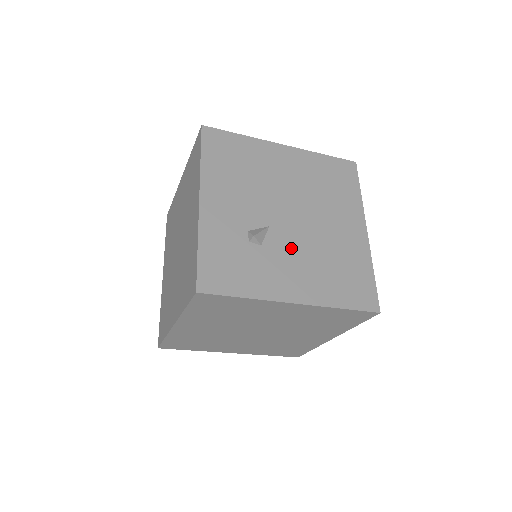
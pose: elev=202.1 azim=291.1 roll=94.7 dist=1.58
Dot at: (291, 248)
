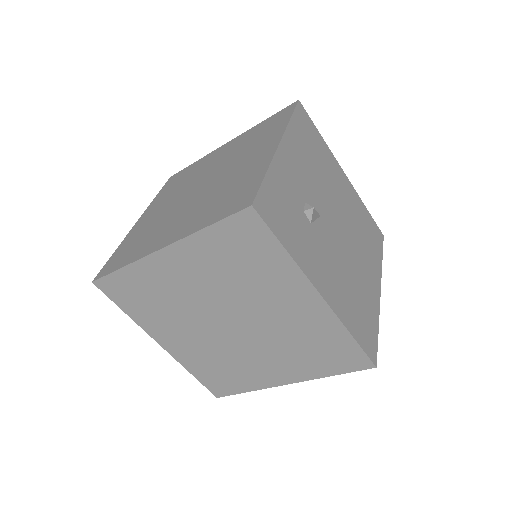
Dot at: (330, 248)
